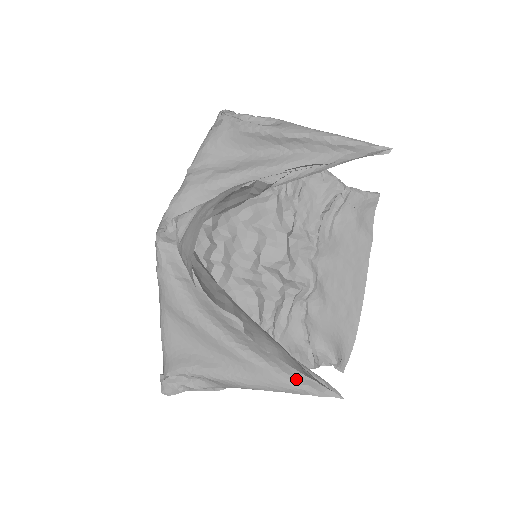
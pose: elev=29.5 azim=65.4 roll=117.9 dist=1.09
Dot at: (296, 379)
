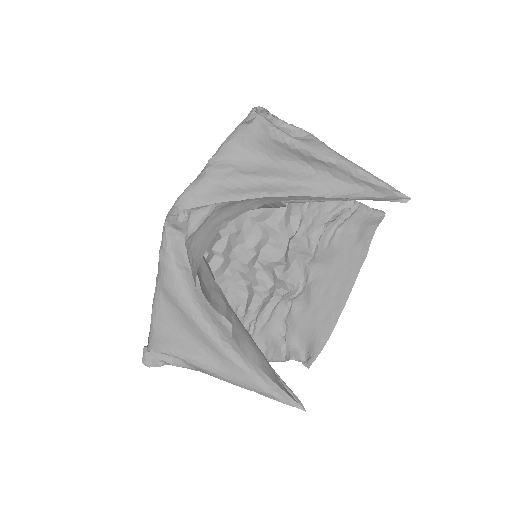
Dot at: (268, 384)
